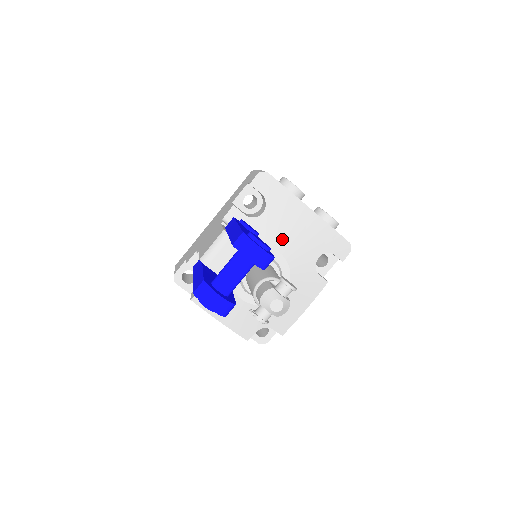
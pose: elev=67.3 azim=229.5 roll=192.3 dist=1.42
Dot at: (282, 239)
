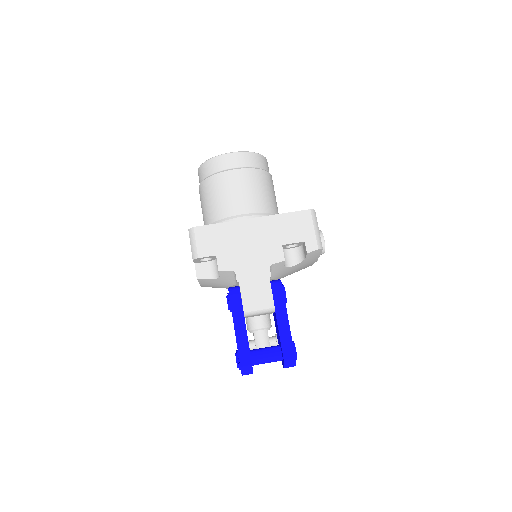
Dot at: (285, 275)
